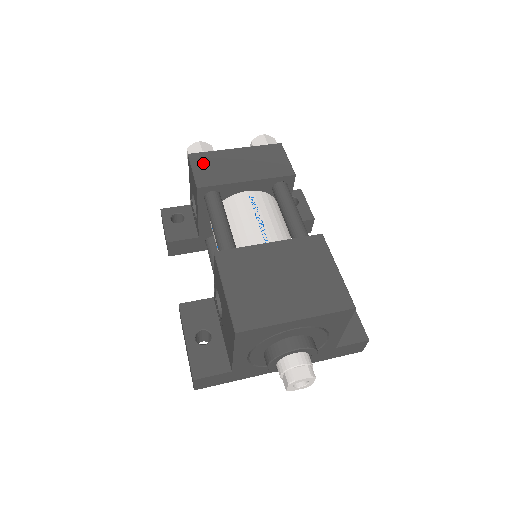
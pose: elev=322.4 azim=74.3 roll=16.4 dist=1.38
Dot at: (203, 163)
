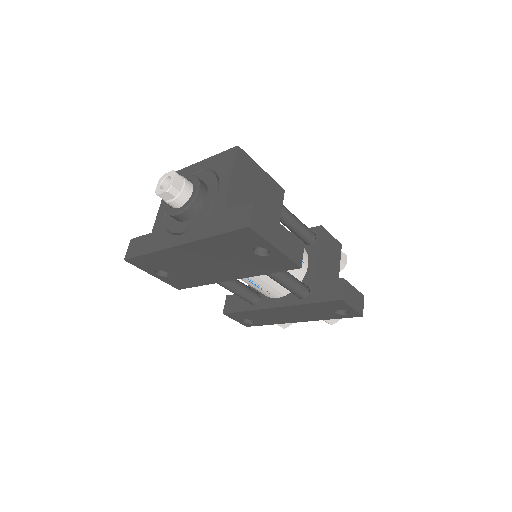
Dot at: occluded
